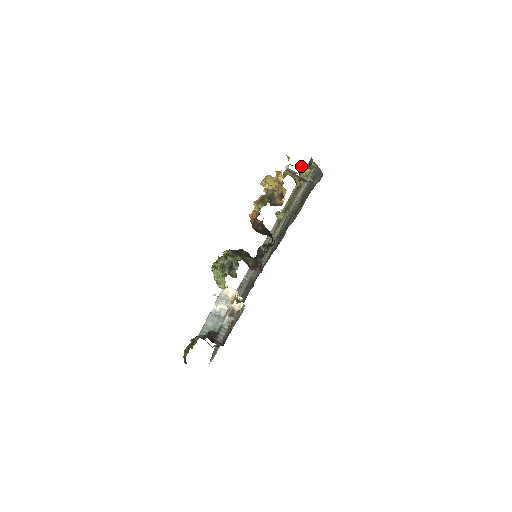
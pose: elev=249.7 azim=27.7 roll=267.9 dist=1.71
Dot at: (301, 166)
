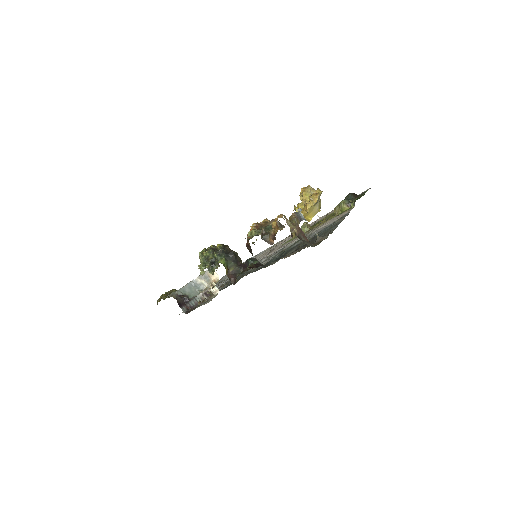
Dot at: (350, 193)
